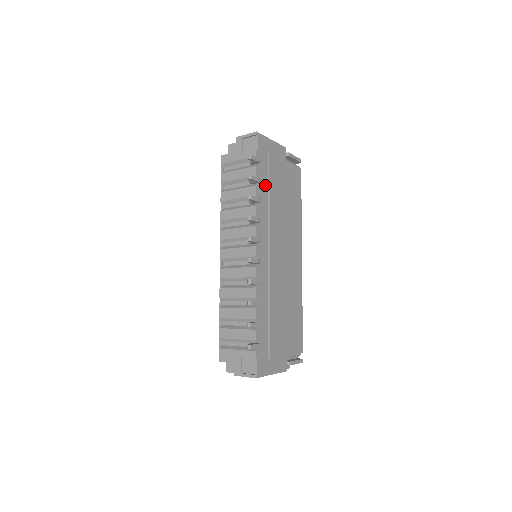
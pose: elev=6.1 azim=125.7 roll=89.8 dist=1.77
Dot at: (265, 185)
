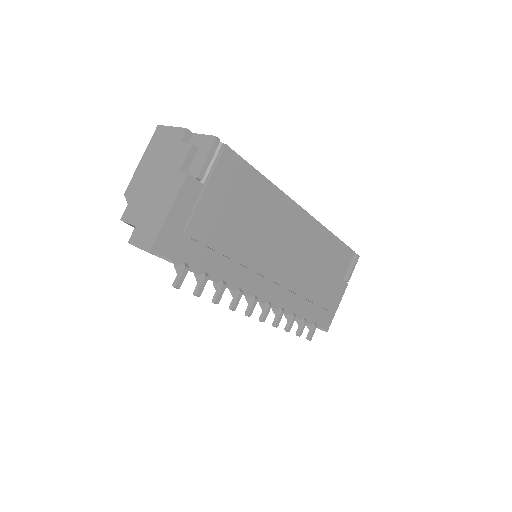
Dot at: (213, 258)
